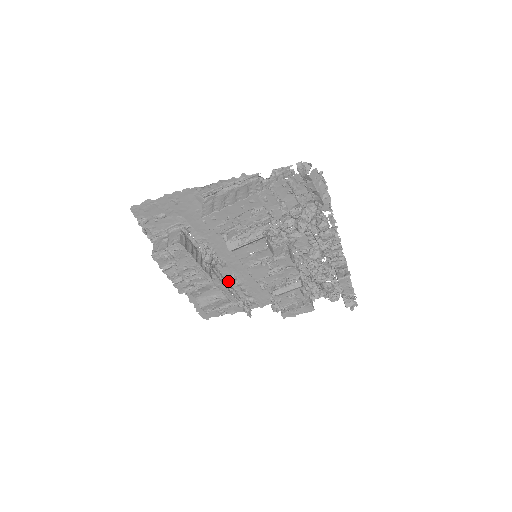
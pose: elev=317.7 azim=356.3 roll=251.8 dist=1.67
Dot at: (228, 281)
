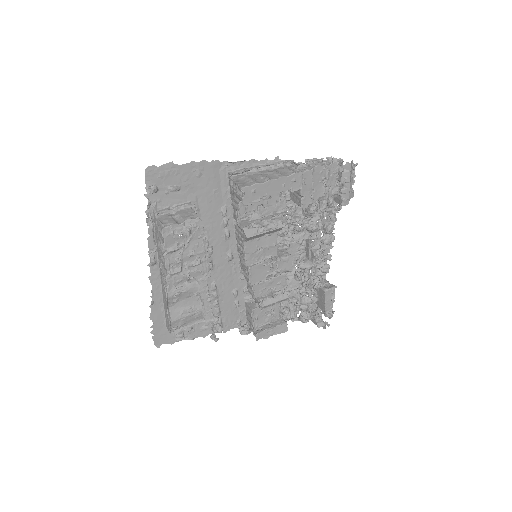
Dot at: occluded
